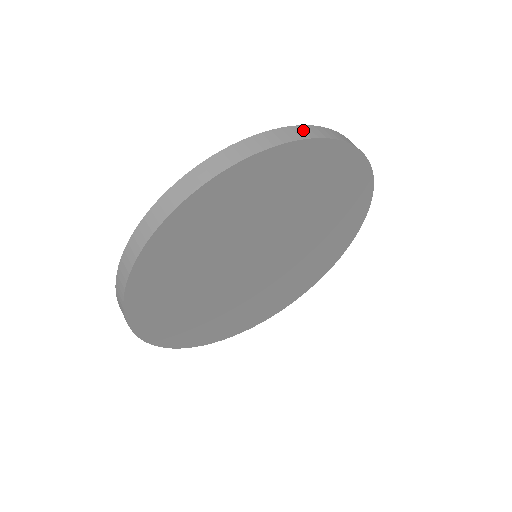
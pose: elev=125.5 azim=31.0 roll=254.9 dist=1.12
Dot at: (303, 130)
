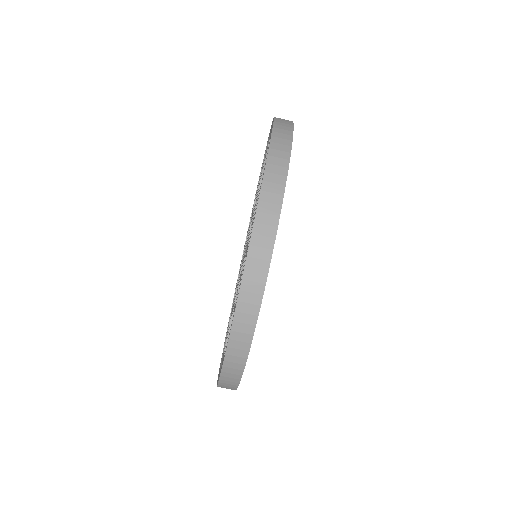
Dot at: (265, 212)
